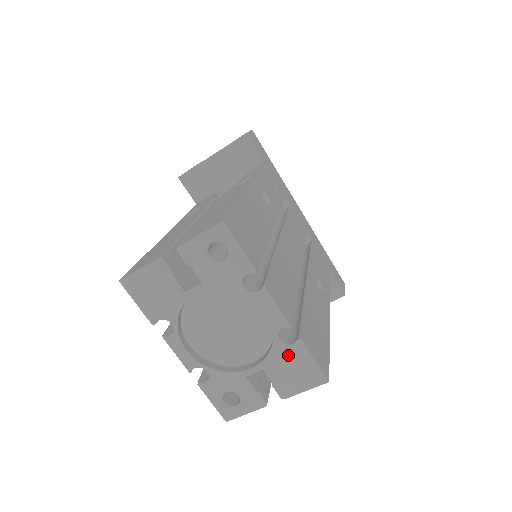
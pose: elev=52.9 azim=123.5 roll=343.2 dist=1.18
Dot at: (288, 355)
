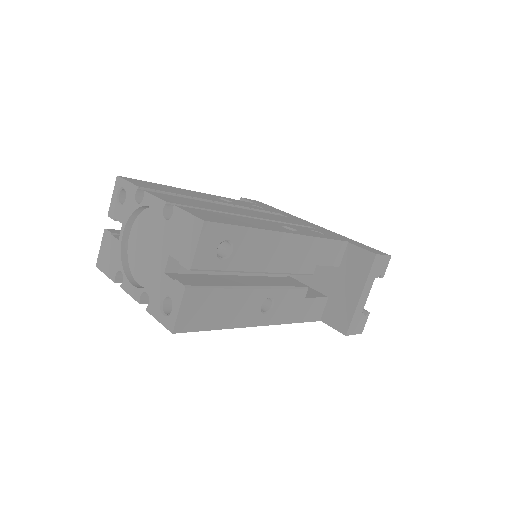
Dot at: (175, 226)
